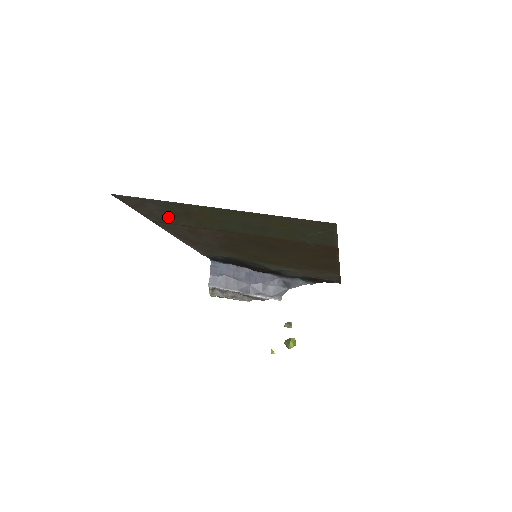
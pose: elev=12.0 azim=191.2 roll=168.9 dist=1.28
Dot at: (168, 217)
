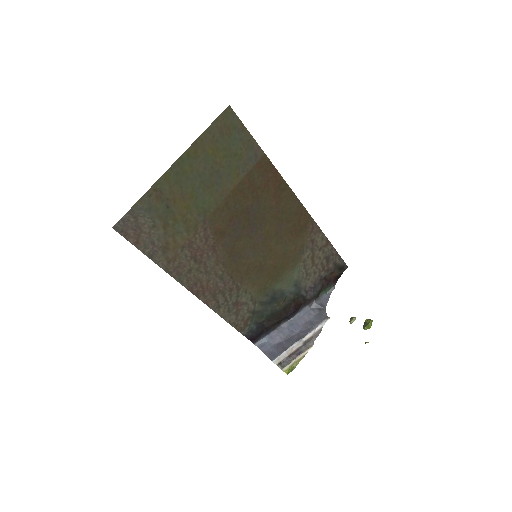
Dot at: (165, 238)
